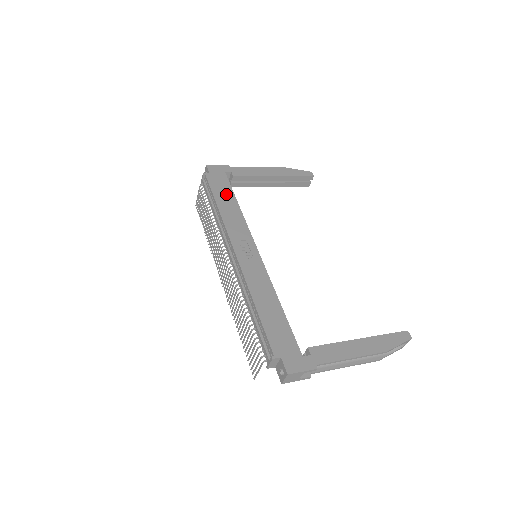
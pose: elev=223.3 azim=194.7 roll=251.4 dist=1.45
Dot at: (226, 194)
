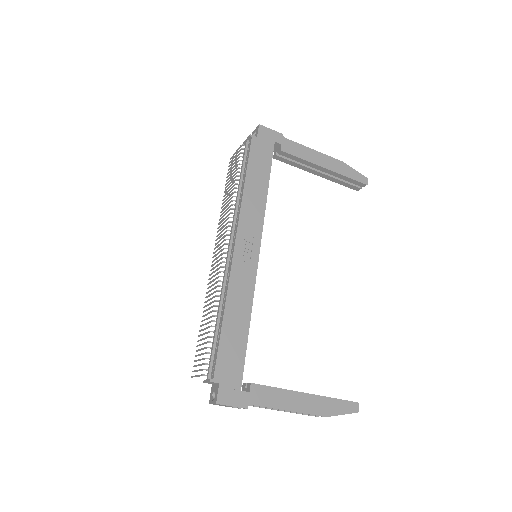
Dot at: (261, 171)
